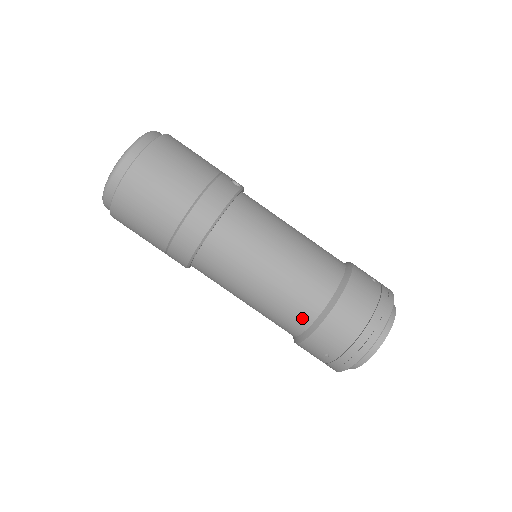
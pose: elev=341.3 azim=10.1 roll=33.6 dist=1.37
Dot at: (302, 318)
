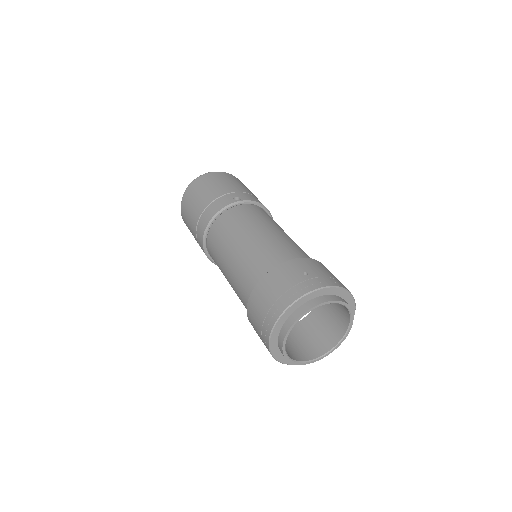
Dot at: (245, 305)
